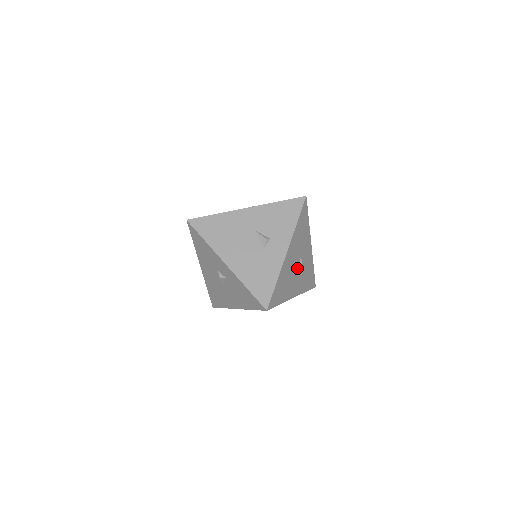
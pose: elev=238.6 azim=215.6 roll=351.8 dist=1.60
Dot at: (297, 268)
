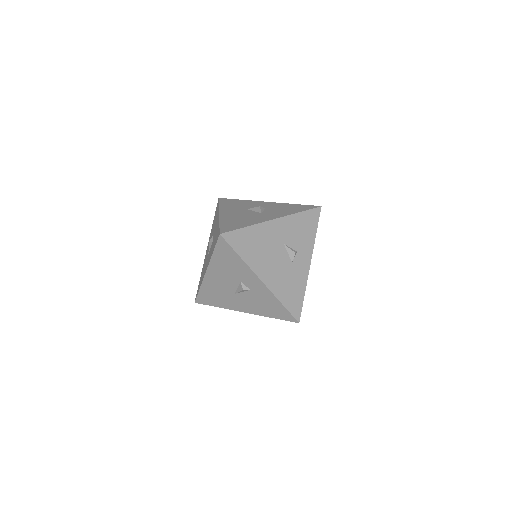
Dot at: occluded
